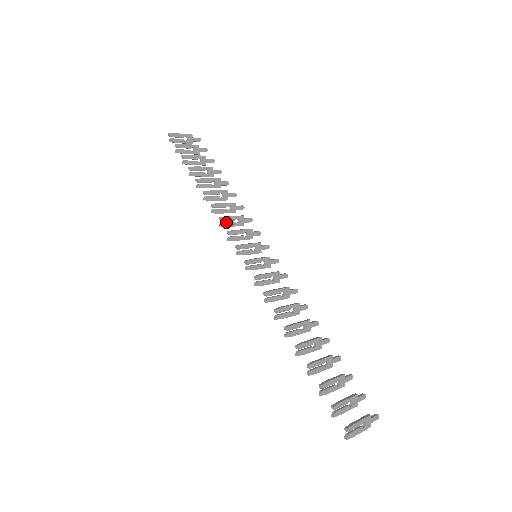
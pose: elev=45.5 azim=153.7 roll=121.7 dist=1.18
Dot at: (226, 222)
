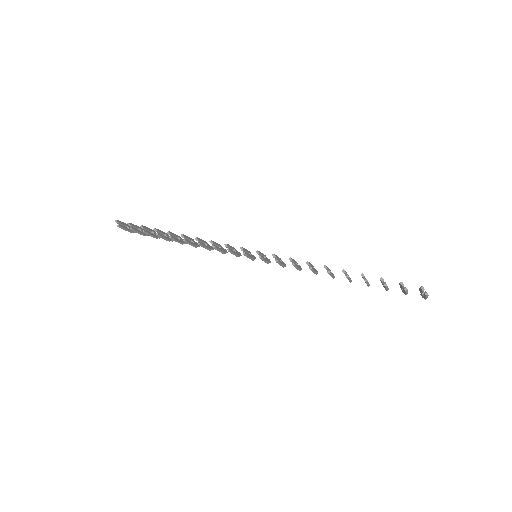
Dot at: (215, 246)
